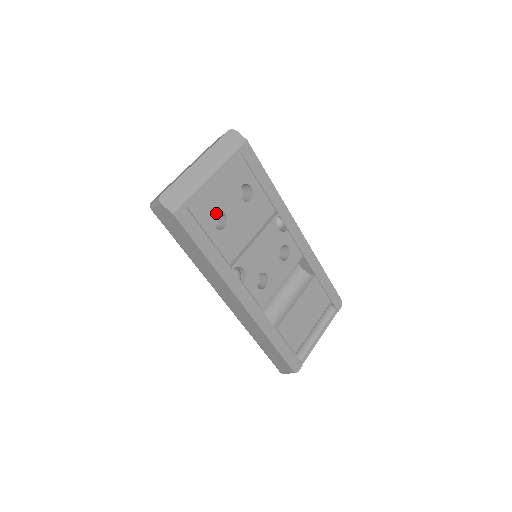
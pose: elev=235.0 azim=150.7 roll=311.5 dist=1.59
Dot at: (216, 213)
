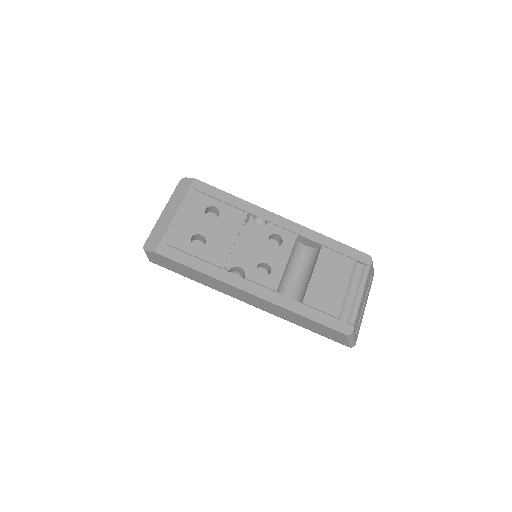
Dot at: (198, 239)
